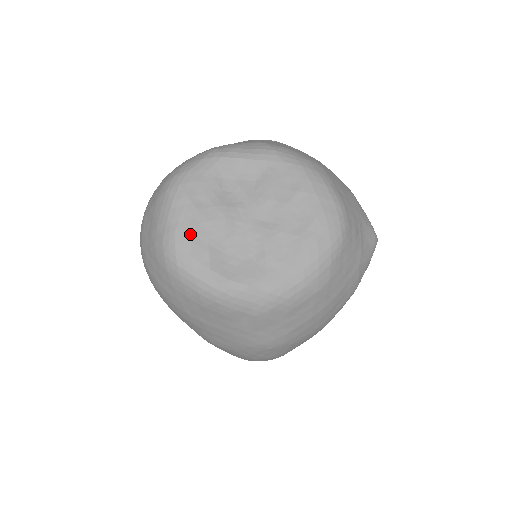
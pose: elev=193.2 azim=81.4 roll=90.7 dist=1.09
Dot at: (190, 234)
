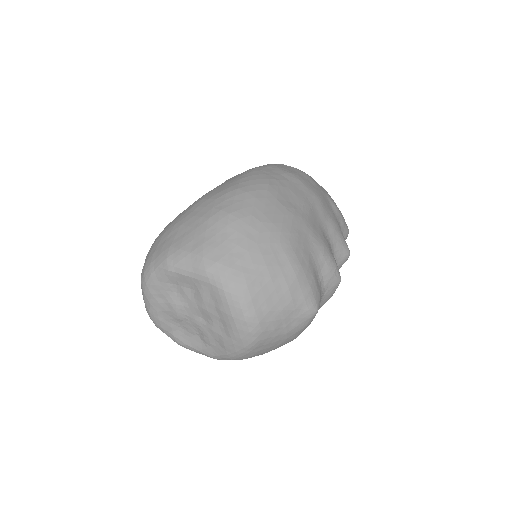
Dot at: (158, 316)
